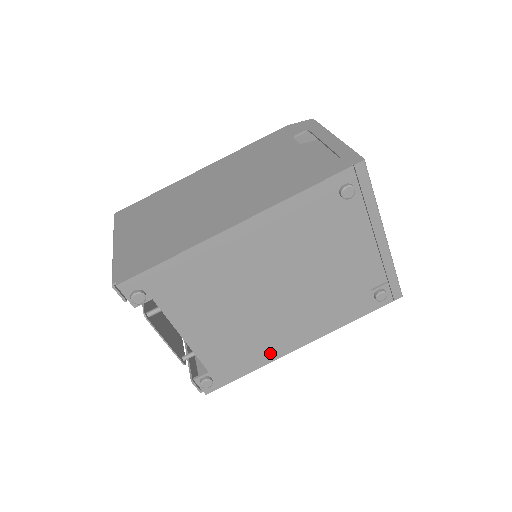
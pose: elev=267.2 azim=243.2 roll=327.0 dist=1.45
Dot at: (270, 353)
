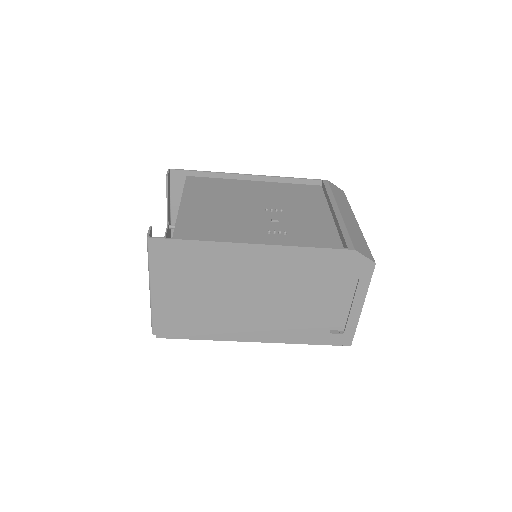
Dot at: occluded
